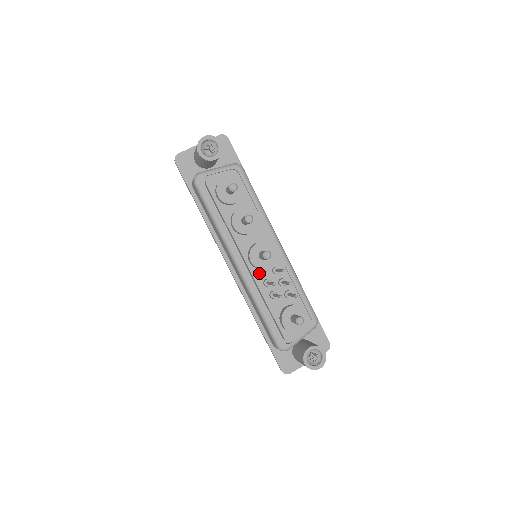
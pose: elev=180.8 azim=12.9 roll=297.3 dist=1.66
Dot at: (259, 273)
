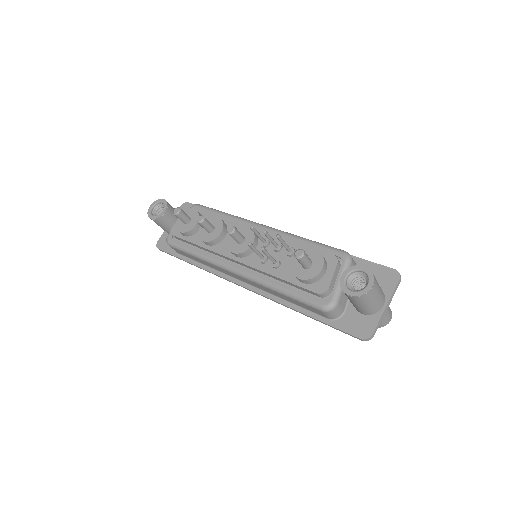
Dot at: (251, 258)
